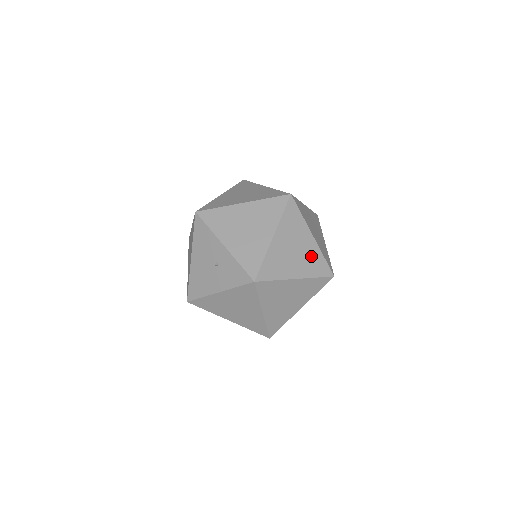
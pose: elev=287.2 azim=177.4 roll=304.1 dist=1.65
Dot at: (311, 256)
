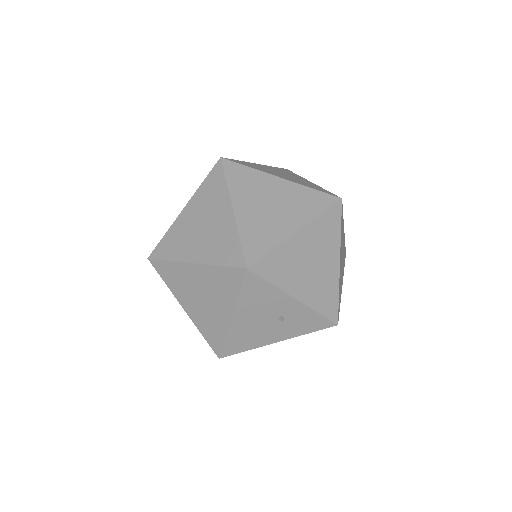
Dot at: occluded
